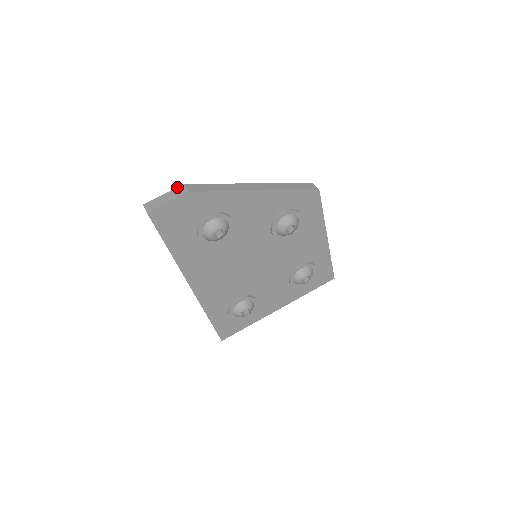
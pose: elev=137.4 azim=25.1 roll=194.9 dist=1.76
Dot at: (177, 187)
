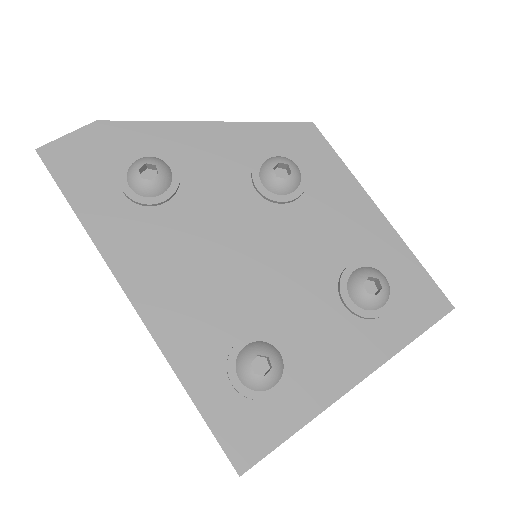
Dot at: occluded
